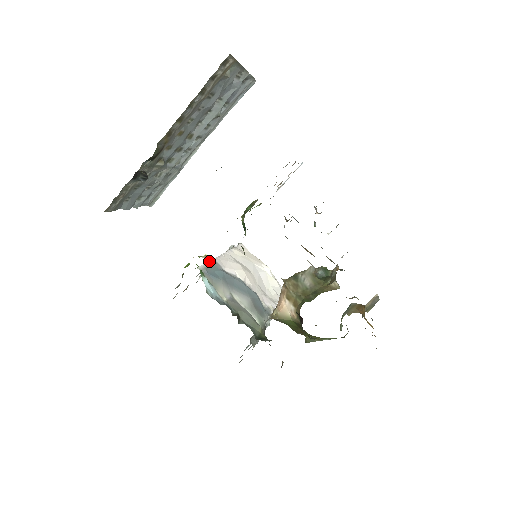
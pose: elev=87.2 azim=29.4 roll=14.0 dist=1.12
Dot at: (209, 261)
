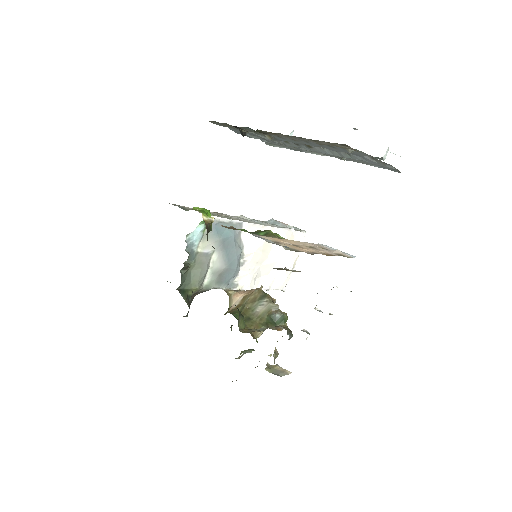
Dot at: (235, 220)
